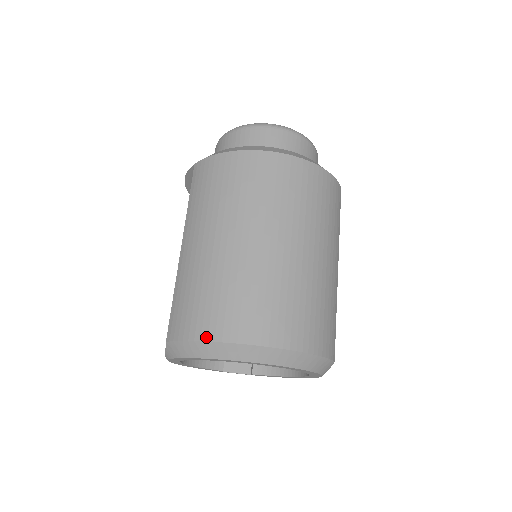
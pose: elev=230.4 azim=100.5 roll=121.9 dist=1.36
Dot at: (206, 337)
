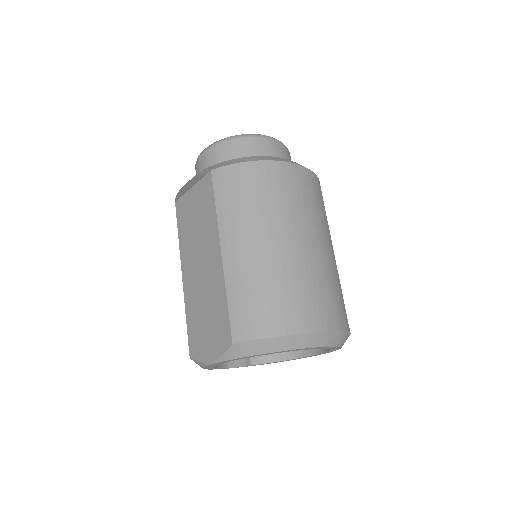
Dot at: (284, 332)
